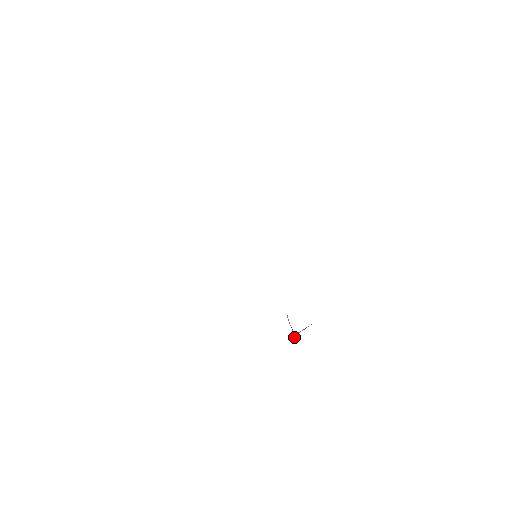
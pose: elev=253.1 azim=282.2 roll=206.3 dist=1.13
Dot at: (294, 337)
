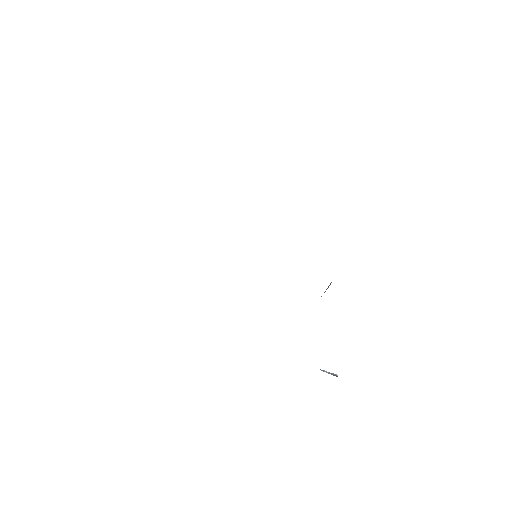
Dot at: (337, 376)
